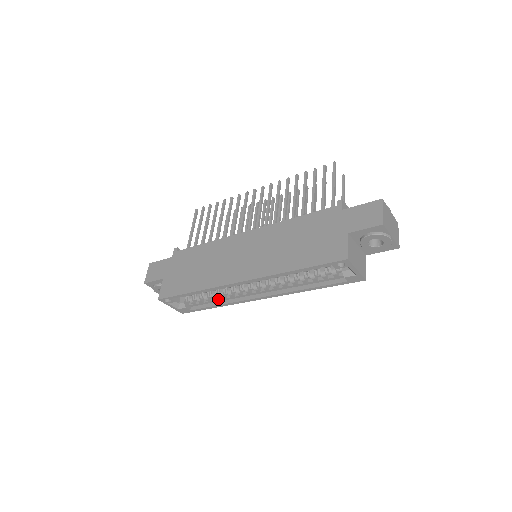
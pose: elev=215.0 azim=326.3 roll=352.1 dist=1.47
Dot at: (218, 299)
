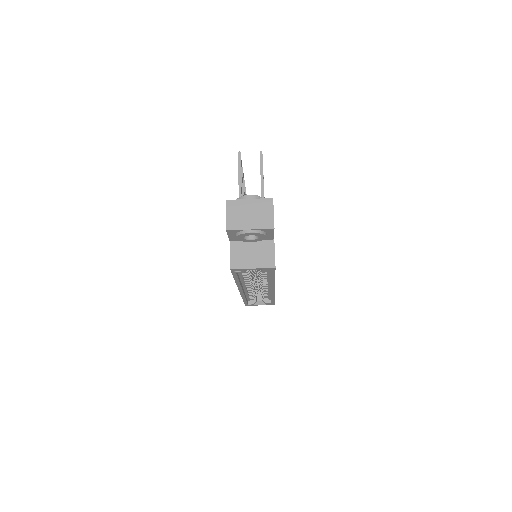
Dot at: (267, 294)
